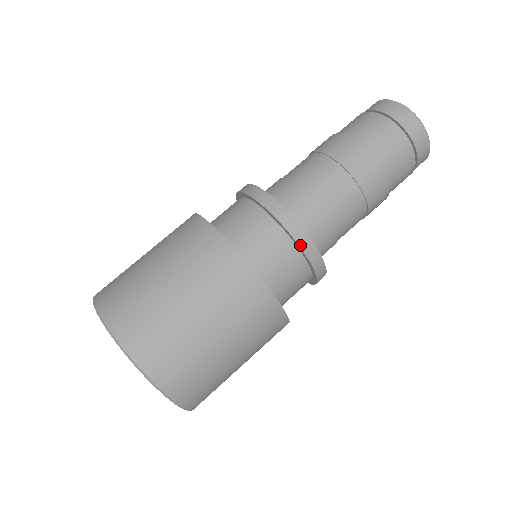
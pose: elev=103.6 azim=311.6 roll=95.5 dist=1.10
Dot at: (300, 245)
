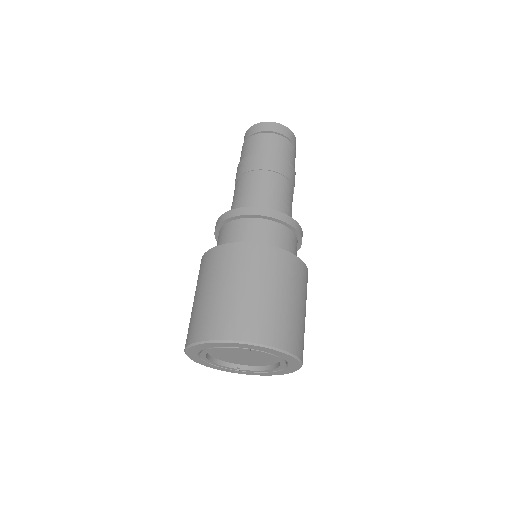
Dot at: (290, 224)
